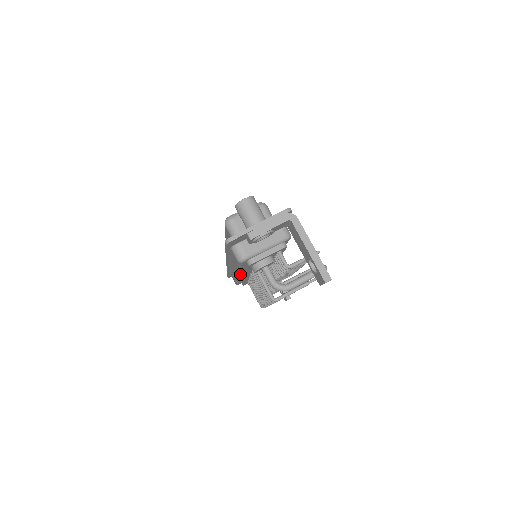
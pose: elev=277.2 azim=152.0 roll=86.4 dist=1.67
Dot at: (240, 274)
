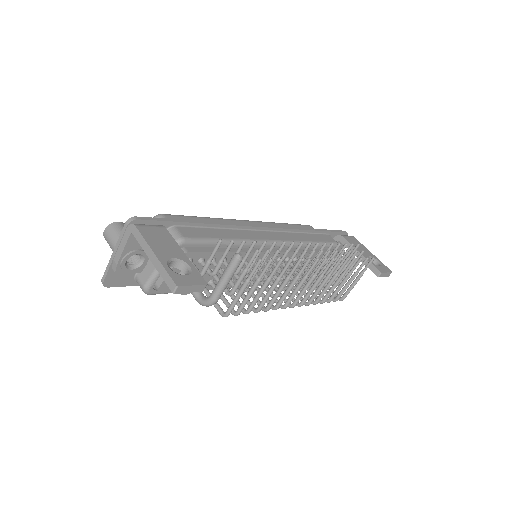
Dot at: occluded
